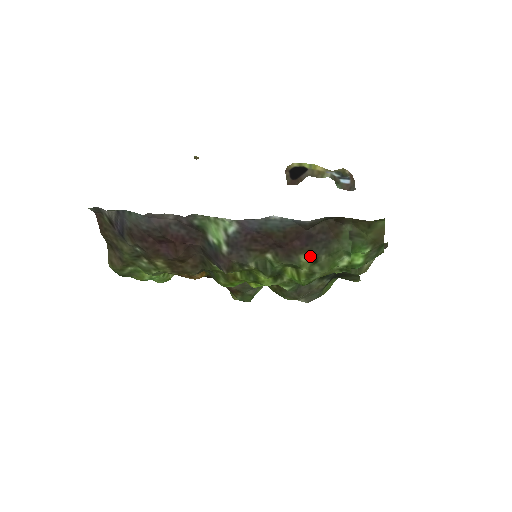
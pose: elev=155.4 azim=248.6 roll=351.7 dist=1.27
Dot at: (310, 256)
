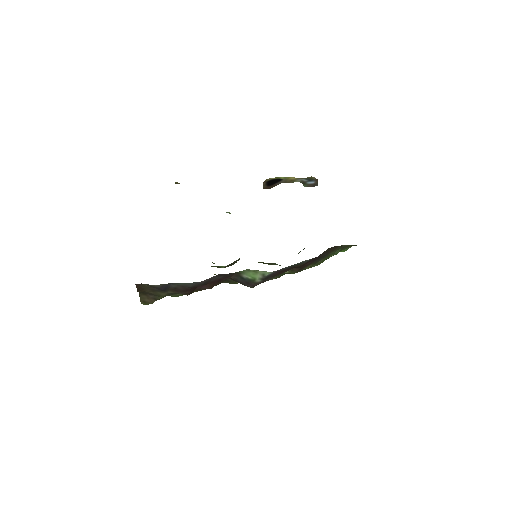
Dot at: (313, 264)
